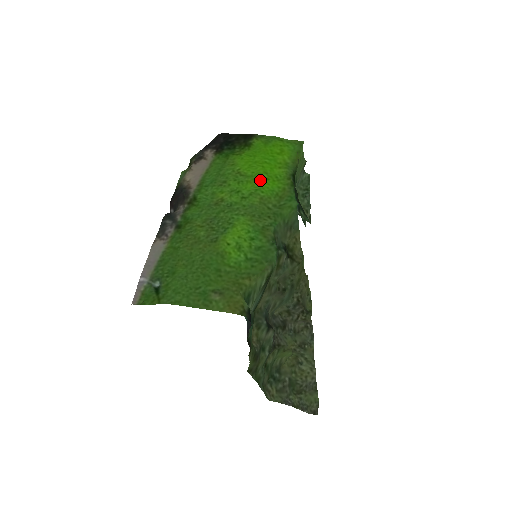
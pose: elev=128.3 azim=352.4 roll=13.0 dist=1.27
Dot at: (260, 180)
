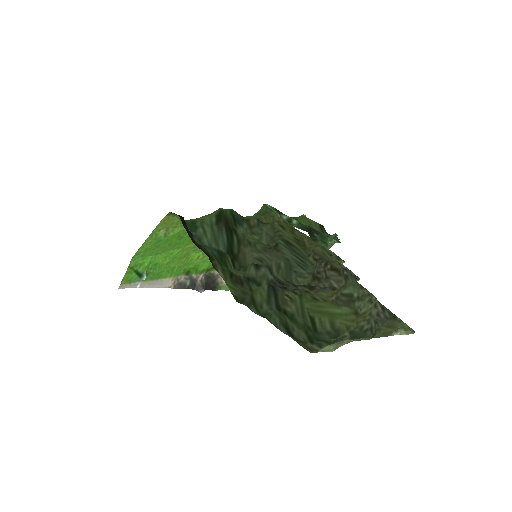
Dot at: occluded
